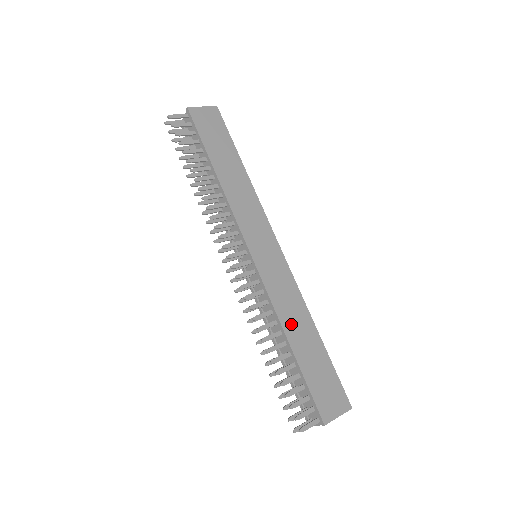
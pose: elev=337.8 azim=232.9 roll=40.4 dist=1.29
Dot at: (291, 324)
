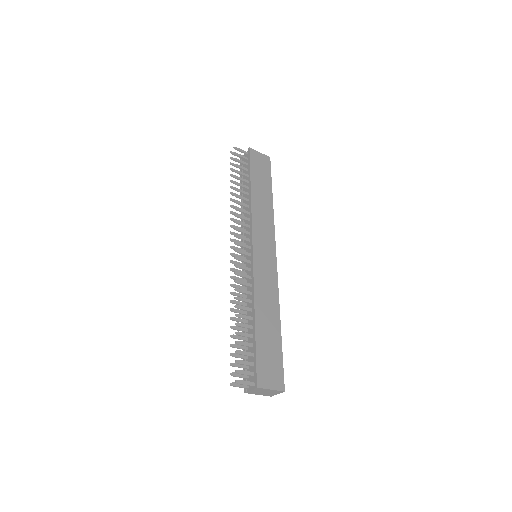
Dot at: (262, 307)
